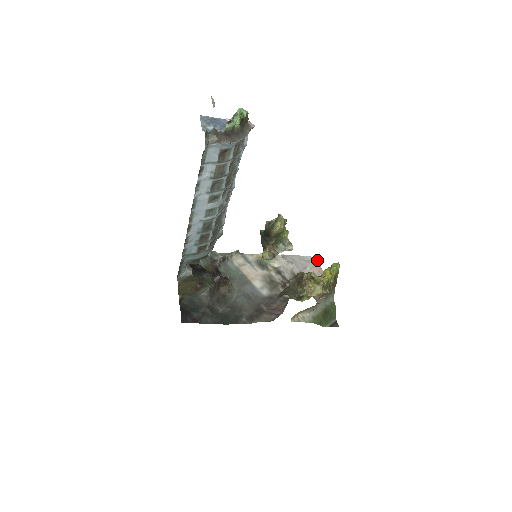
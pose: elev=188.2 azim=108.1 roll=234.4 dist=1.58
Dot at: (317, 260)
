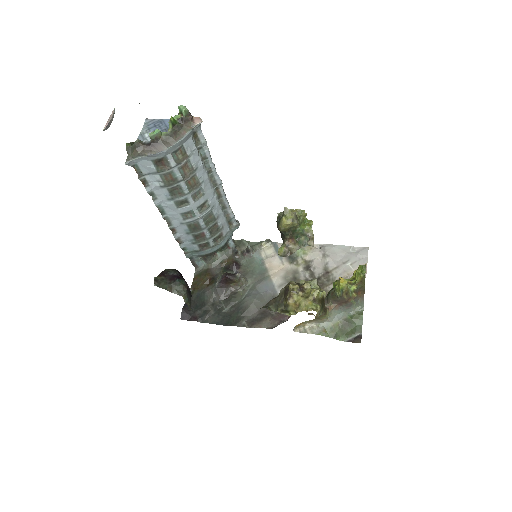
Dot at: (366, 252)
